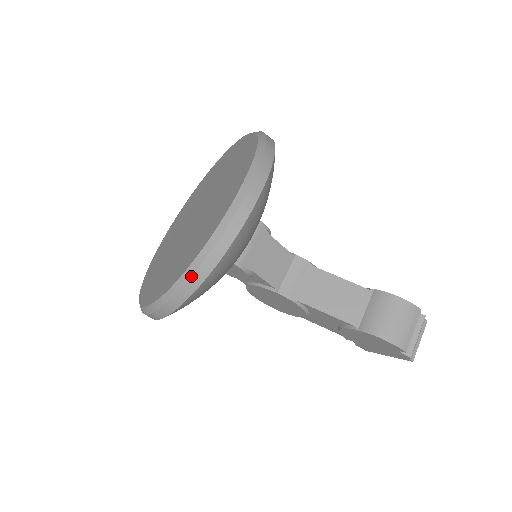
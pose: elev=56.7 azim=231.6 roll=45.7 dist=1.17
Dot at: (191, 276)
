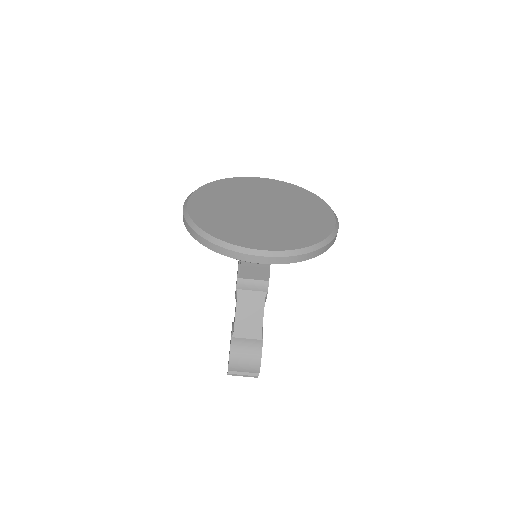
Dot at: (204, 238)
